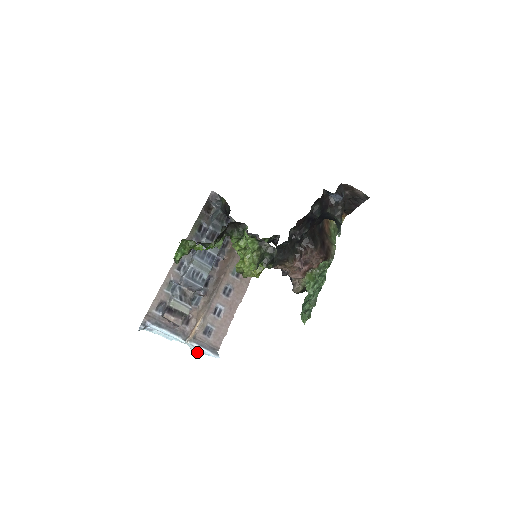
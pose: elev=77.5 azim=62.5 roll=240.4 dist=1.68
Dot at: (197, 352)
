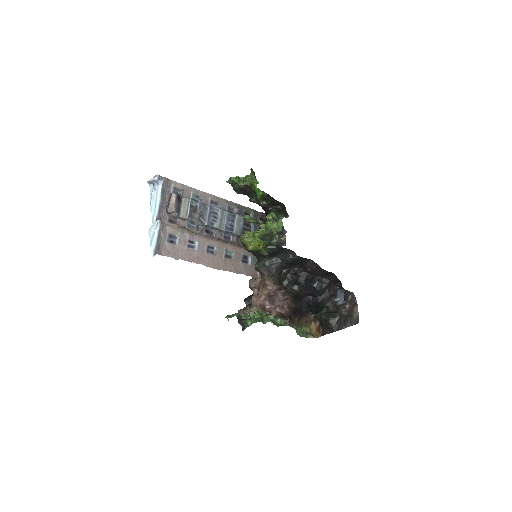
Dot at: (150, 235)
